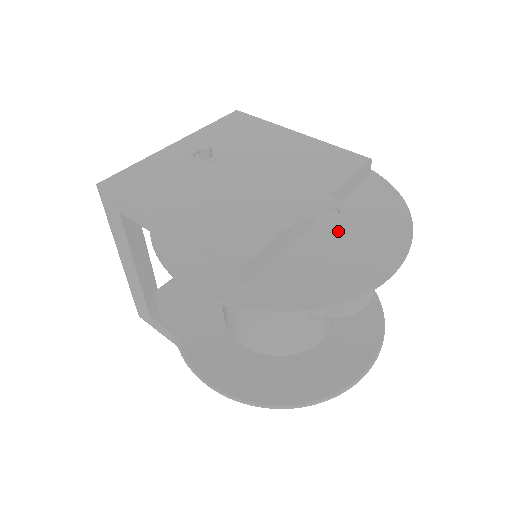
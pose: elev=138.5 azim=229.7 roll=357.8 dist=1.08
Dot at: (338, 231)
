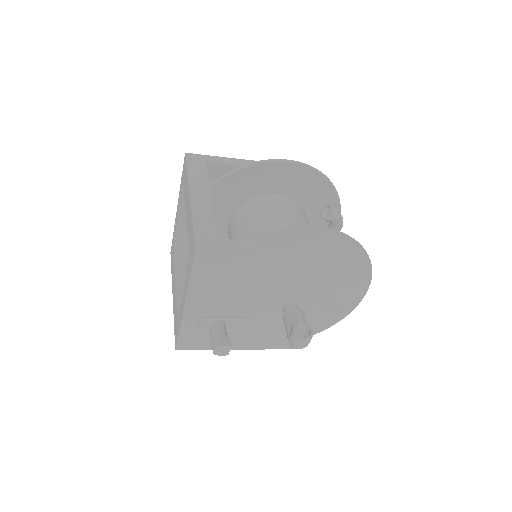
Dot at: occluded
